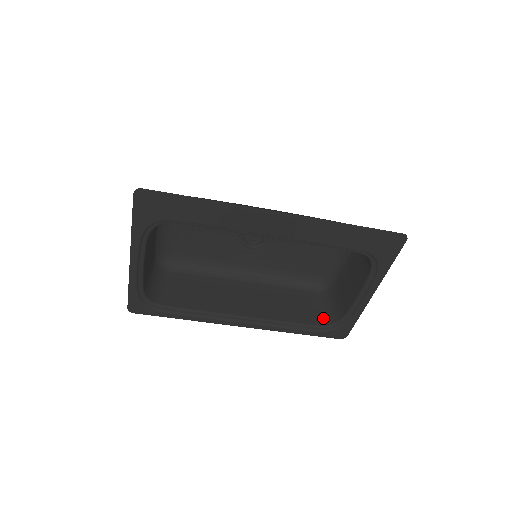
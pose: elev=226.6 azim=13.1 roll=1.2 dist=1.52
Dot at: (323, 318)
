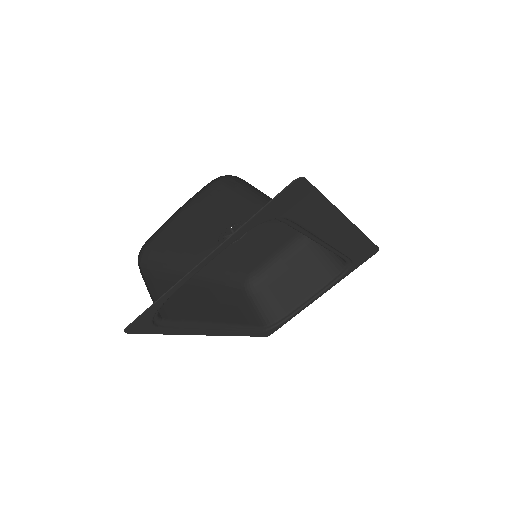
Dot at: (261, 318)
